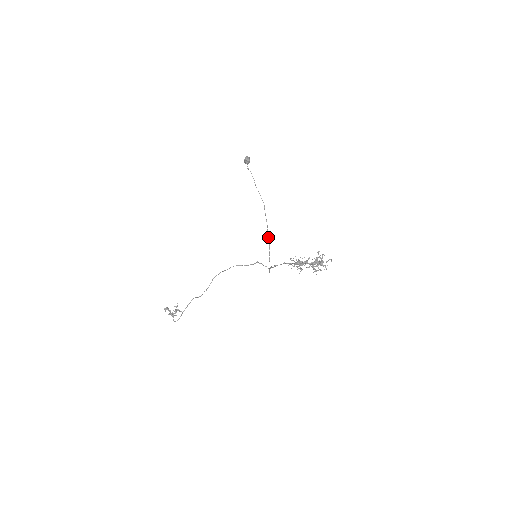
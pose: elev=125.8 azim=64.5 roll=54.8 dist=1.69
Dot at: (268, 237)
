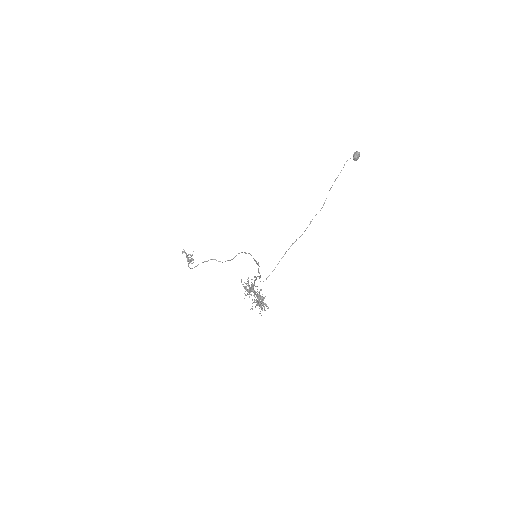
Dot at: occluded
